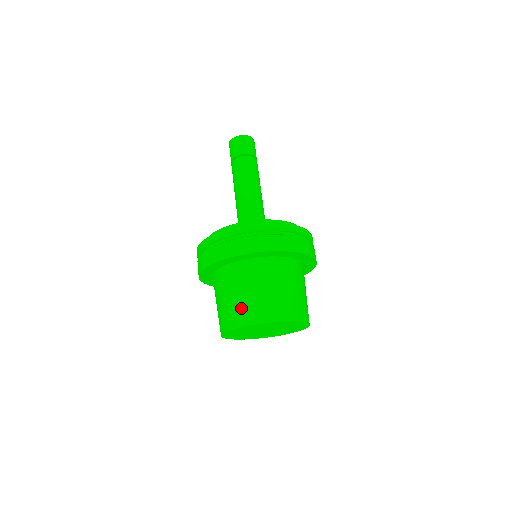
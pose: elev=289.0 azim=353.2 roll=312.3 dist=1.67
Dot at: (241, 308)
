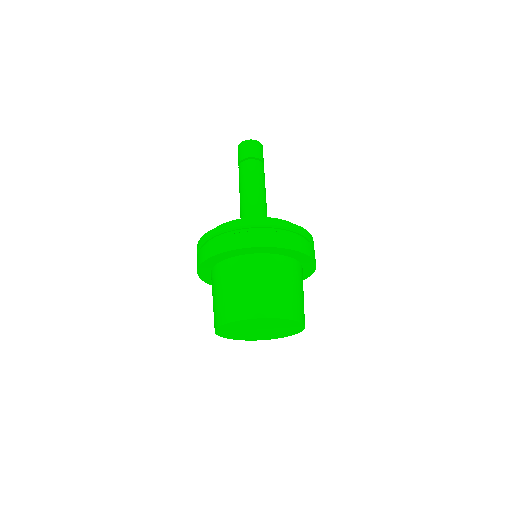
Dot at: (245, 301)
